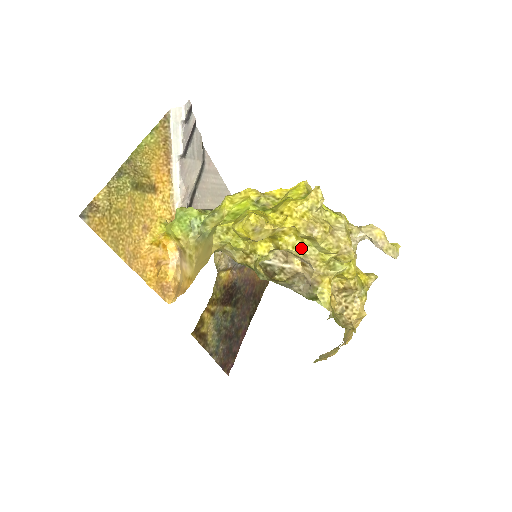
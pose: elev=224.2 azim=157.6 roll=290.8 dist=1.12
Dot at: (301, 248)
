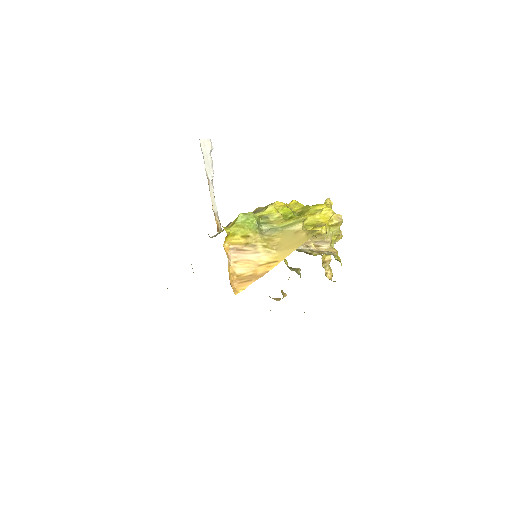
Dot at: (328, 232)
